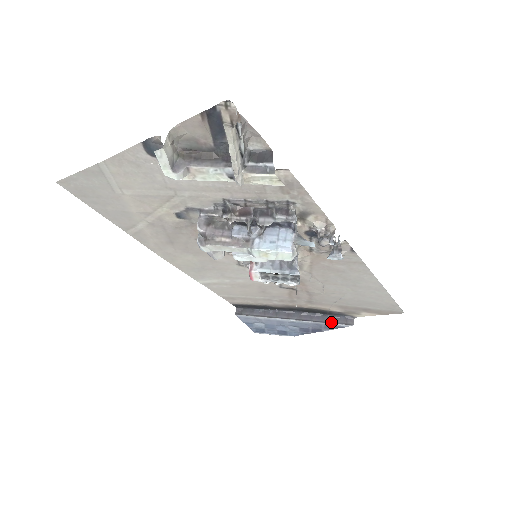
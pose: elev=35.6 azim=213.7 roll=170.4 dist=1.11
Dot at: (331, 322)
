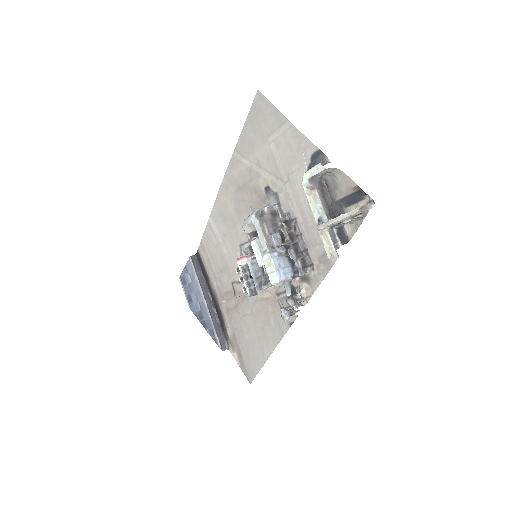
Dot at: (217, 333)
